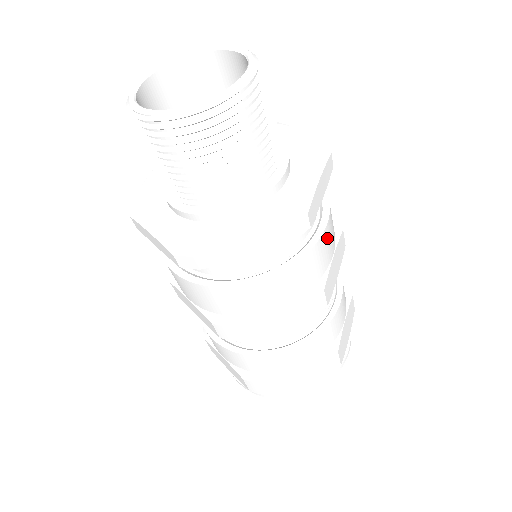
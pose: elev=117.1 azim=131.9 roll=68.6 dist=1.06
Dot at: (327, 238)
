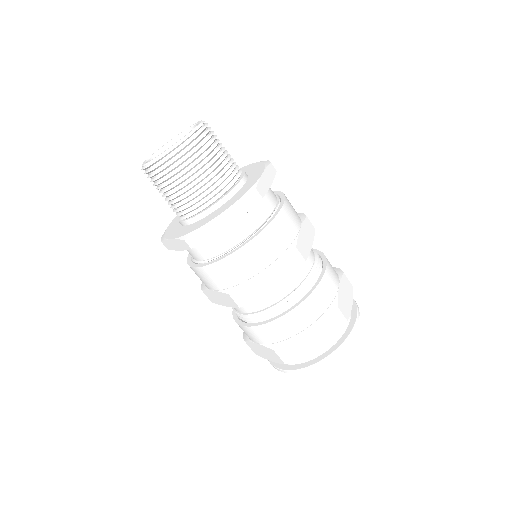
Dot at: (287, 214)
